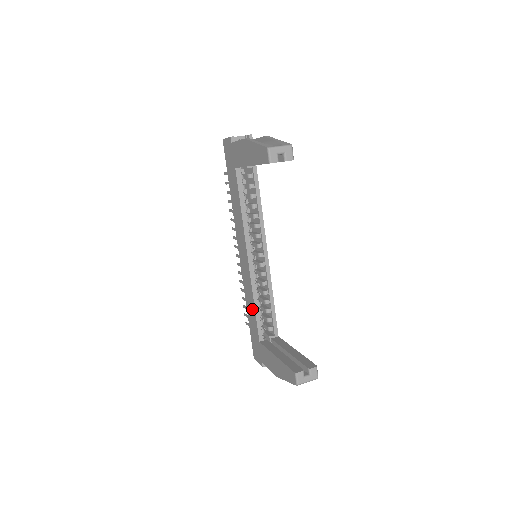
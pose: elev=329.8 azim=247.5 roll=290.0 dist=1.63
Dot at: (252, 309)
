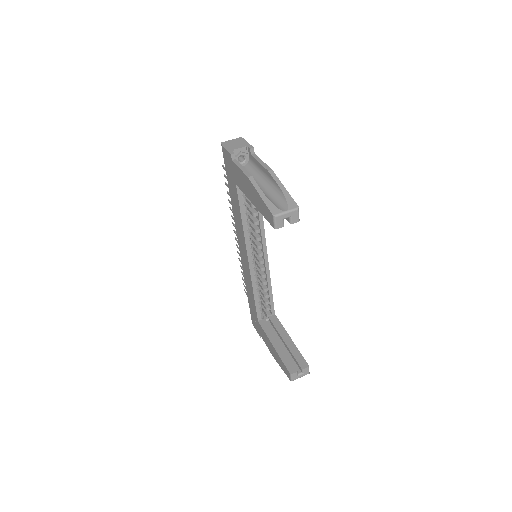
Dot at: (251, 295)
